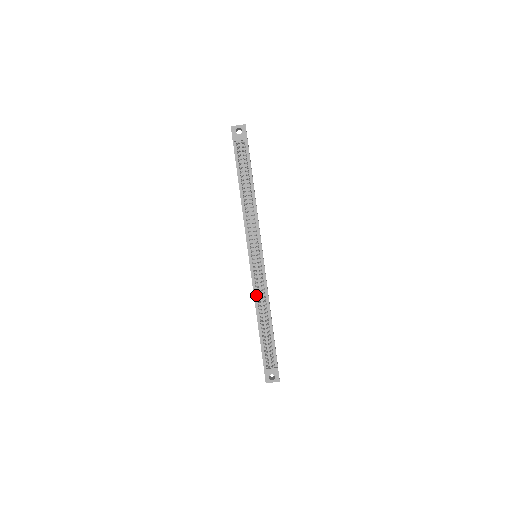
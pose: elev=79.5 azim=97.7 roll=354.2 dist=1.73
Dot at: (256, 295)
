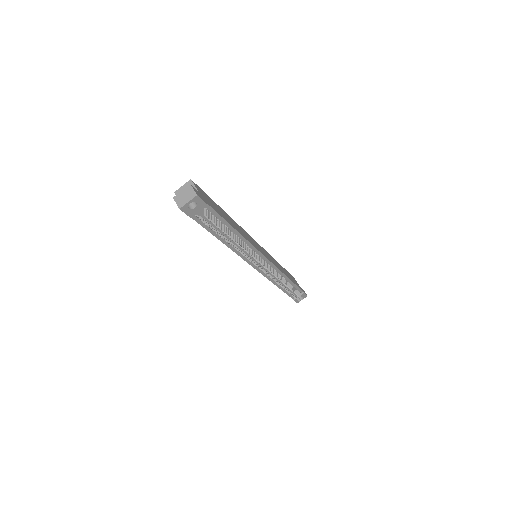
Dot at: (271, 279)
